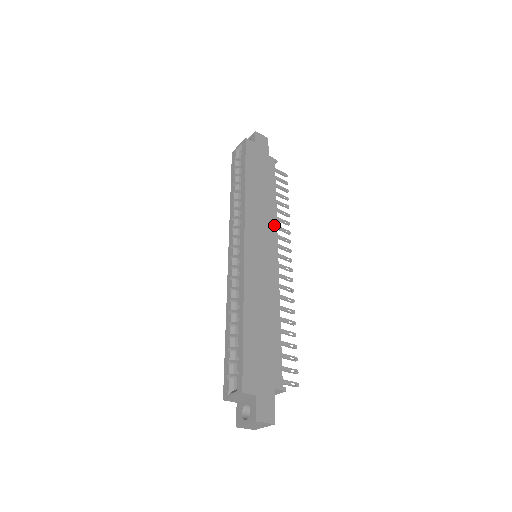
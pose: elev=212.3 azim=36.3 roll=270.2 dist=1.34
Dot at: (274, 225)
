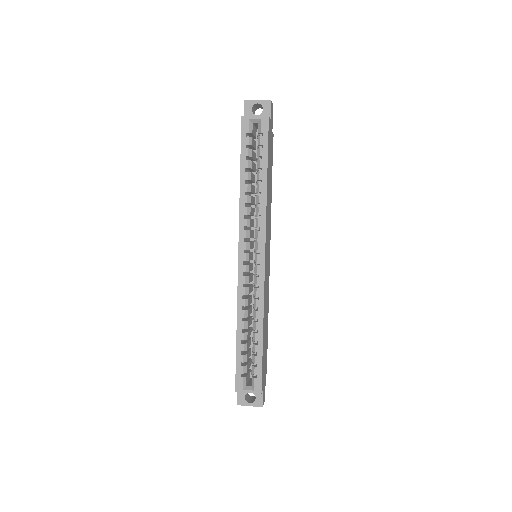
Dot at: (270, 222)
